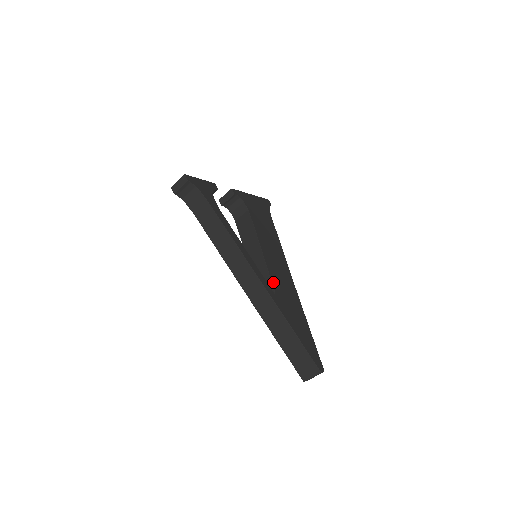
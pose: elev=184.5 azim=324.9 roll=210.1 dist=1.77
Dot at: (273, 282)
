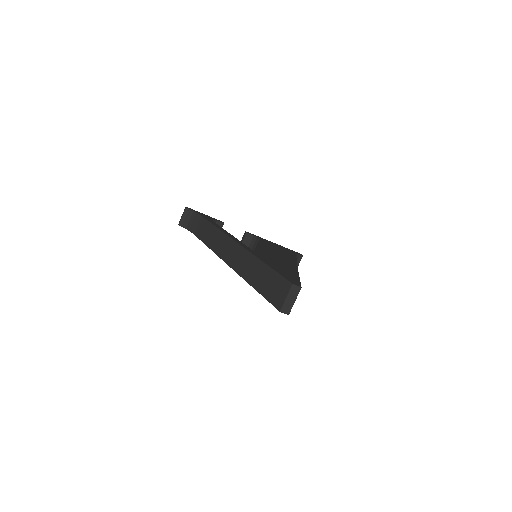
Dot at: (257, 250)
